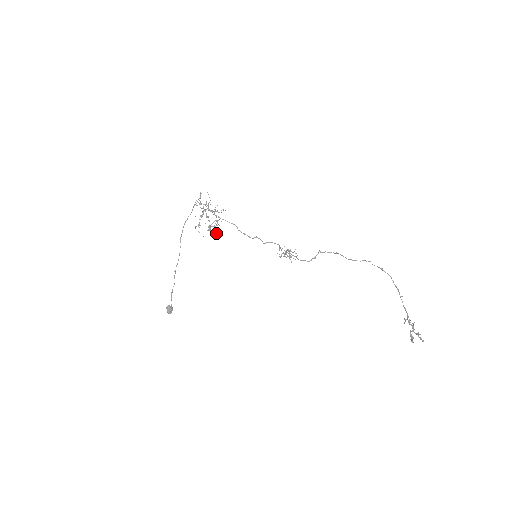
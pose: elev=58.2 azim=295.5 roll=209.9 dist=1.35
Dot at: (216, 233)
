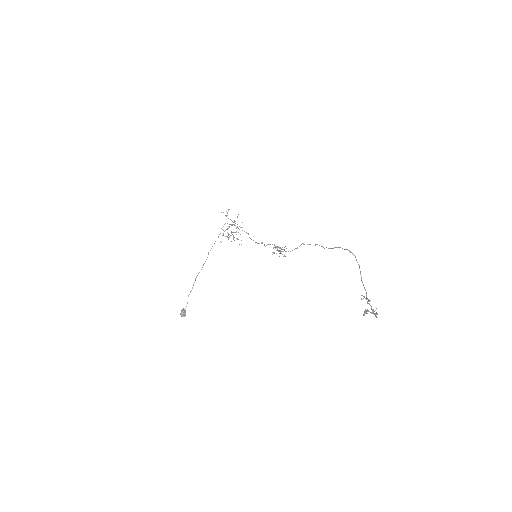
Dot at: occluded
